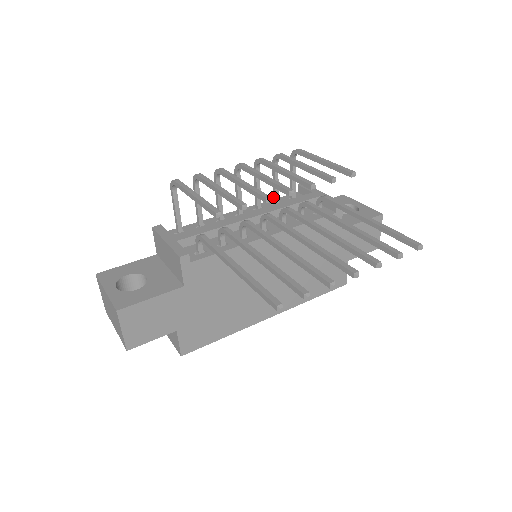
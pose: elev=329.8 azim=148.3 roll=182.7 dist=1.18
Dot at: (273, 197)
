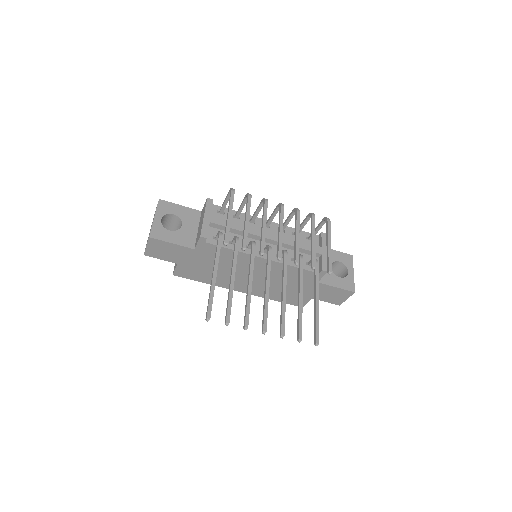
Dot at: occluded
